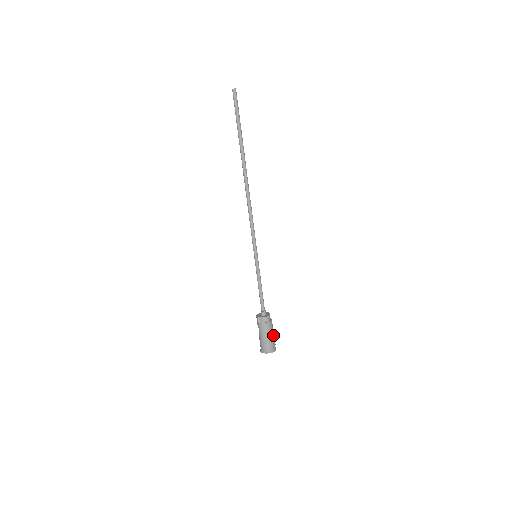
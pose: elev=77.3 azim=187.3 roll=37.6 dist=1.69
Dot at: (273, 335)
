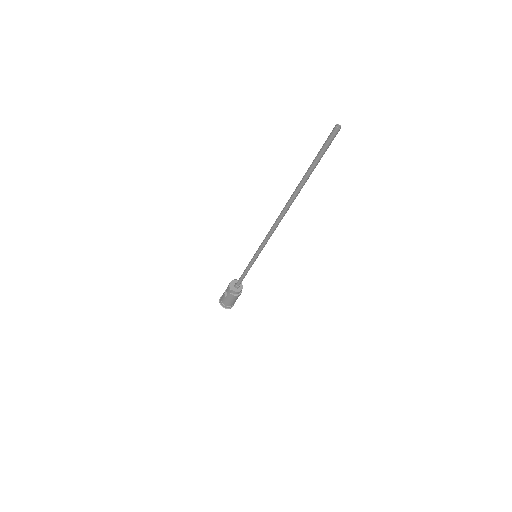
Dot at: occluded
